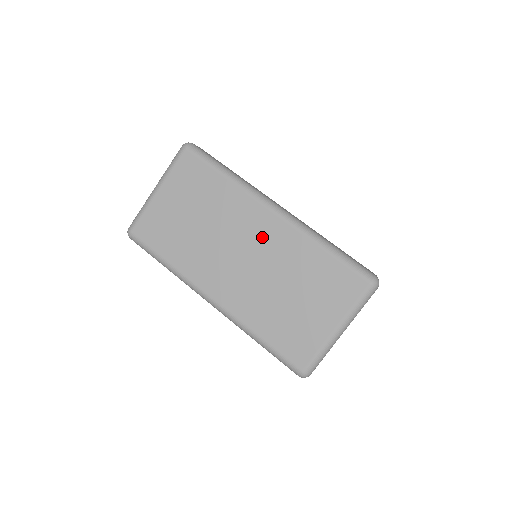
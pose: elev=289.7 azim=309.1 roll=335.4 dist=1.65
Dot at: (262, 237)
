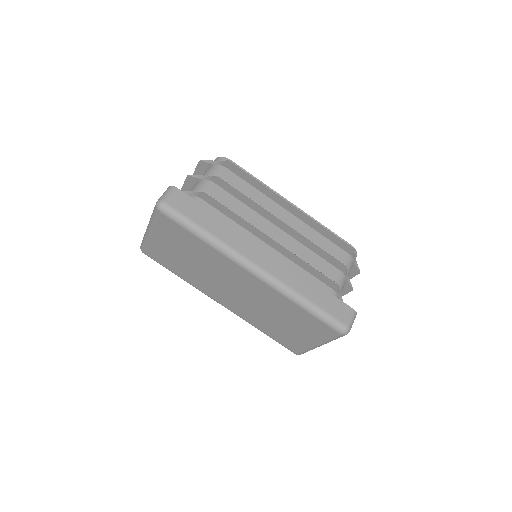
Dot at: (248, 286)
